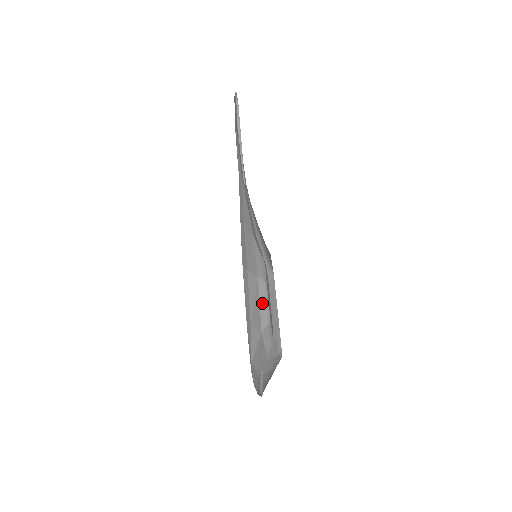
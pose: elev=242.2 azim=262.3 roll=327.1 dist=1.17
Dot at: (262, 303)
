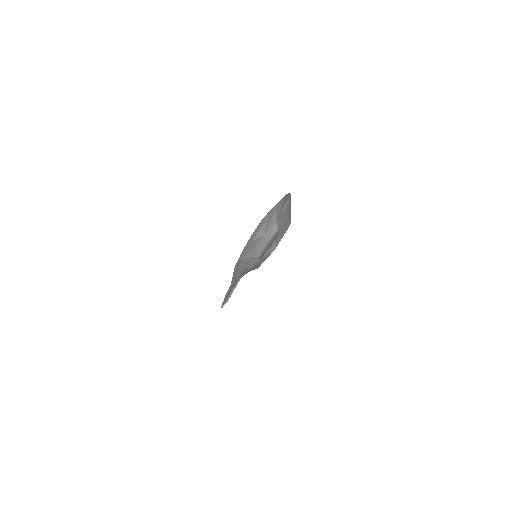
Dot at: occluded
